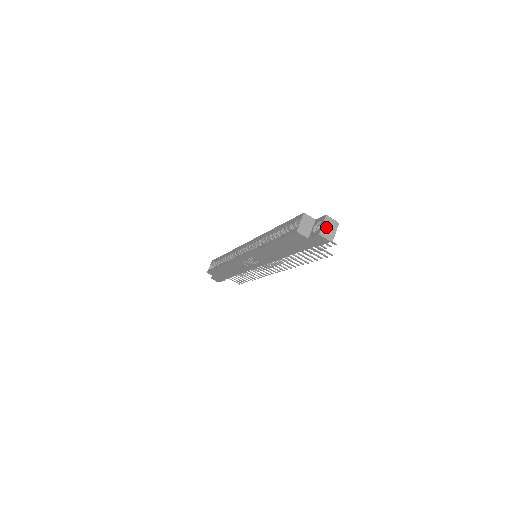
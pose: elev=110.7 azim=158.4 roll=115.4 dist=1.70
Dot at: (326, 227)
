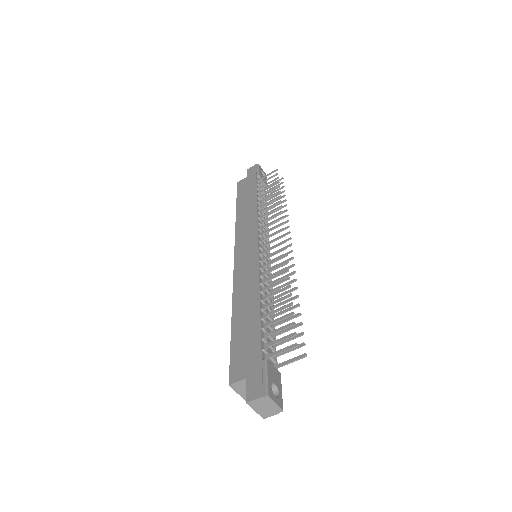
Dot at: (261, 409)
